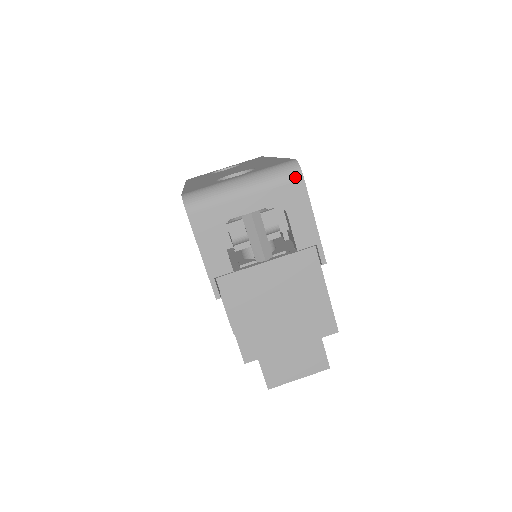
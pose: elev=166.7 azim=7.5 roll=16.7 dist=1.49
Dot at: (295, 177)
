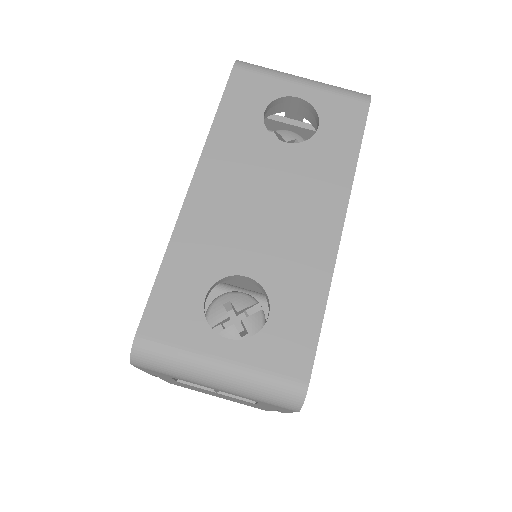
Dot at: (288, 408)
